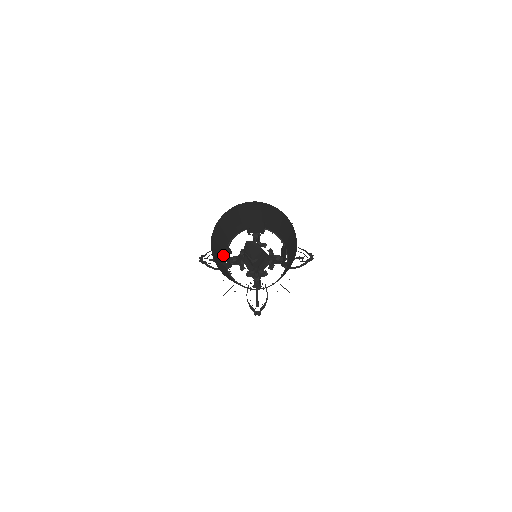
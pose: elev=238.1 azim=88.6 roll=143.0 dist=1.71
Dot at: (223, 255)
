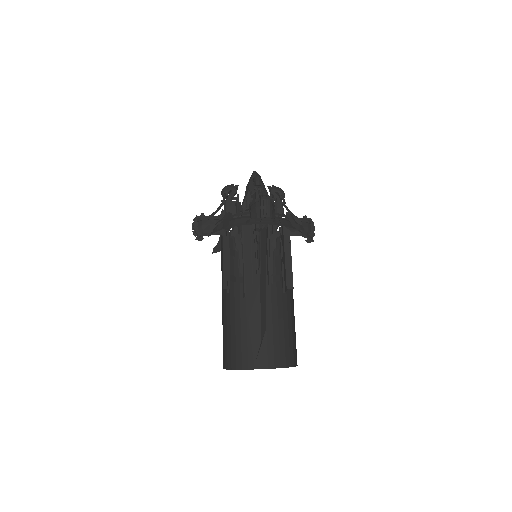
Dot at: occluded
